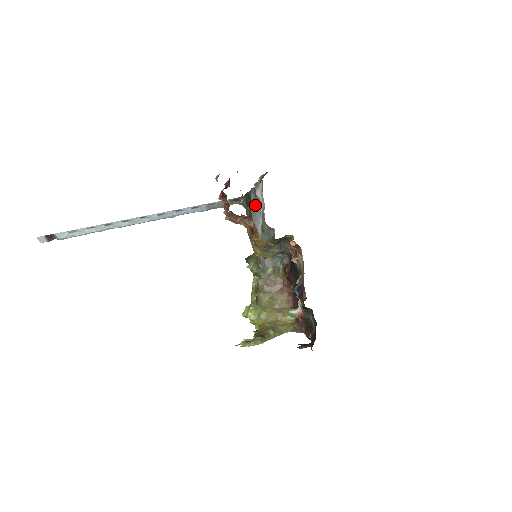
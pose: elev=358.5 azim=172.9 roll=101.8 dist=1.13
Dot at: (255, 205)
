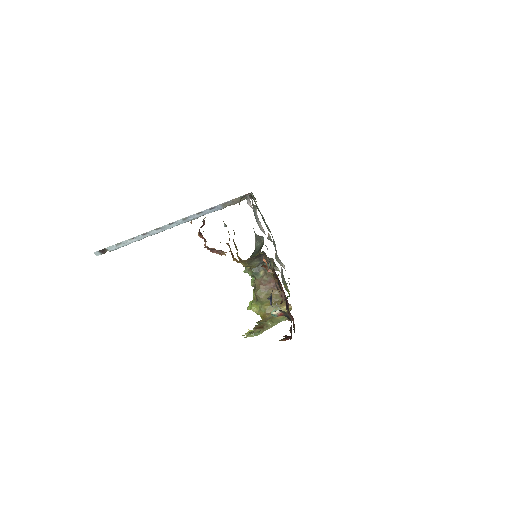
Dot at: (253, 208)
